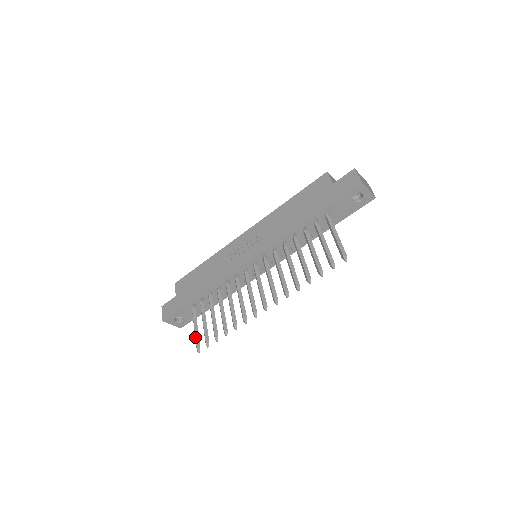
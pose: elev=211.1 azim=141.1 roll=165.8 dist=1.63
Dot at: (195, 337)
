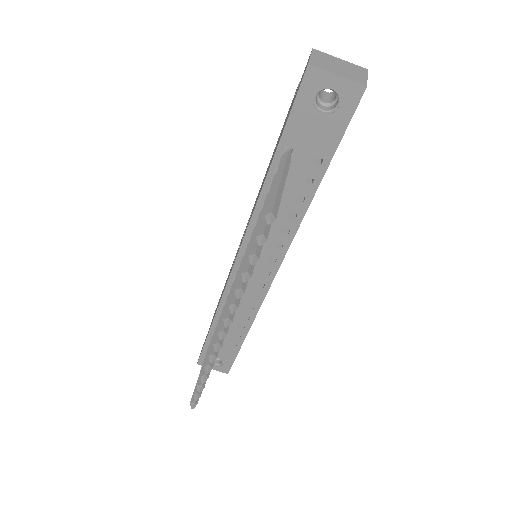
Dot at: occluded
